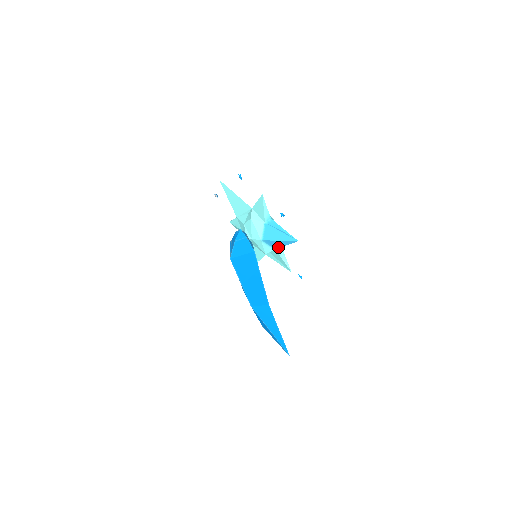
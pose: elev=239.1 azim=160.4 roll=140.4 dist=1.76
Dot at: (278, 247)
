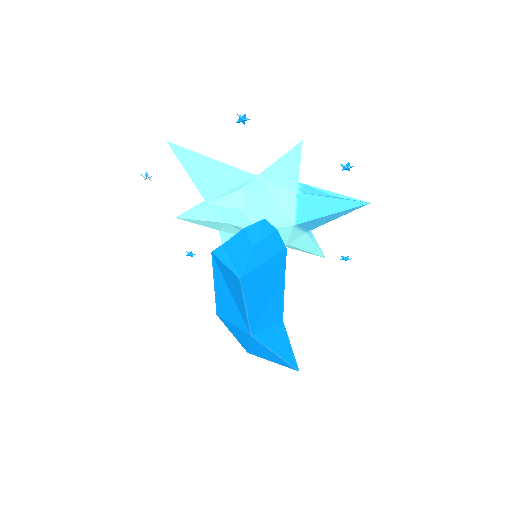
Dot at: (316, 226)
